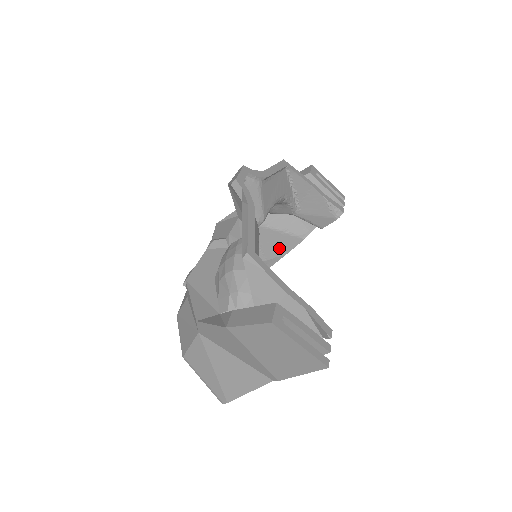
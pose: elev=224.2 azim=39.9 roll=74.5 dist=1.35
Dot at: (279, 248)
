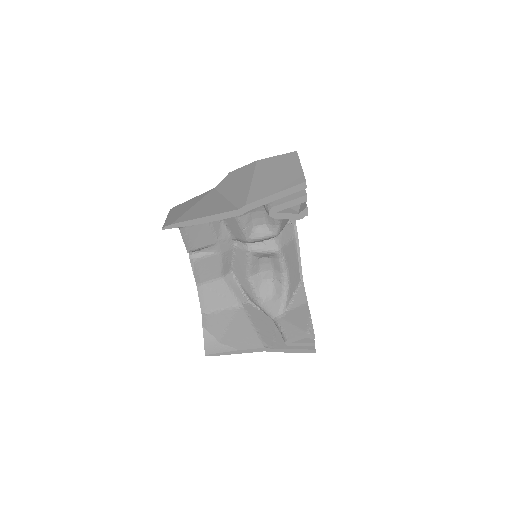
Dot at: (239, 340)
